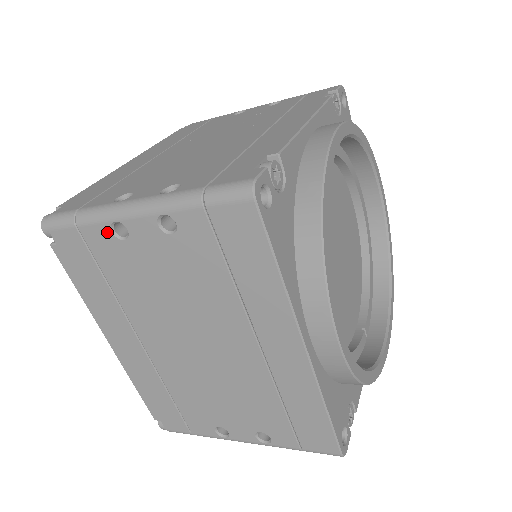
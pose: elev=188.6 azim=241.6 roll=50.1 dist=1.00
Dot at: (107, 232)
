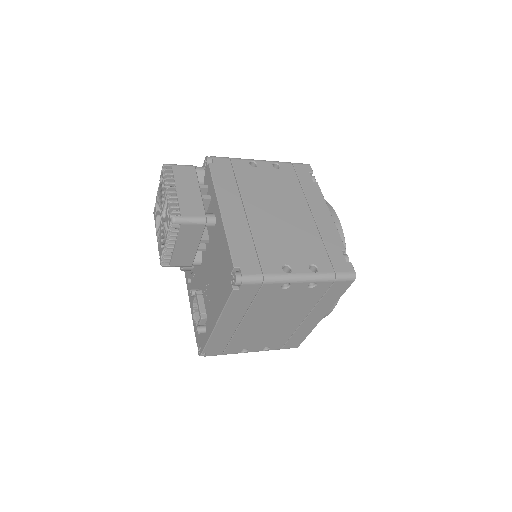
Dot at: (278, 286)
